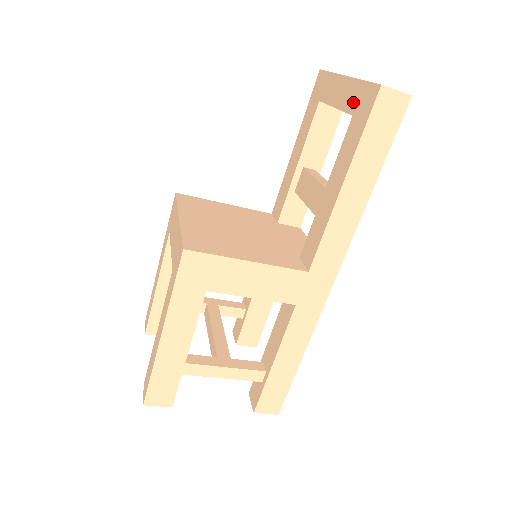
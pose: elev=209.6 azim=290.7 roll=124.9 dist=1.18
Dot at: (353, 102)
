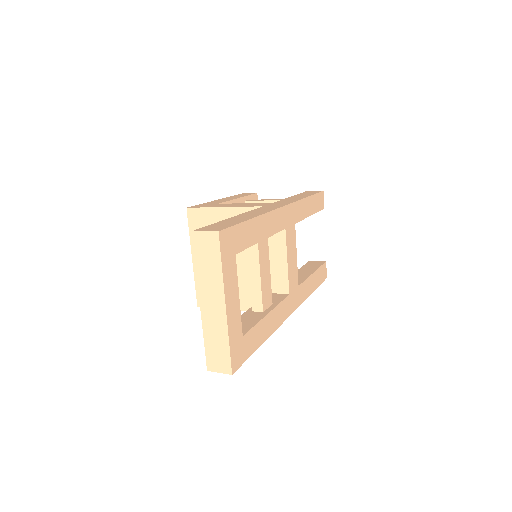
Dot at: occluded
